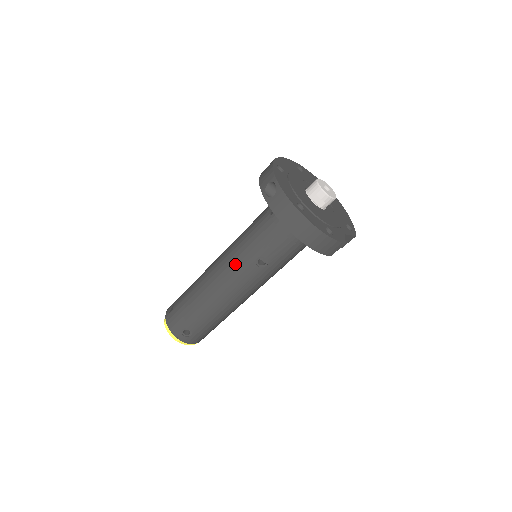
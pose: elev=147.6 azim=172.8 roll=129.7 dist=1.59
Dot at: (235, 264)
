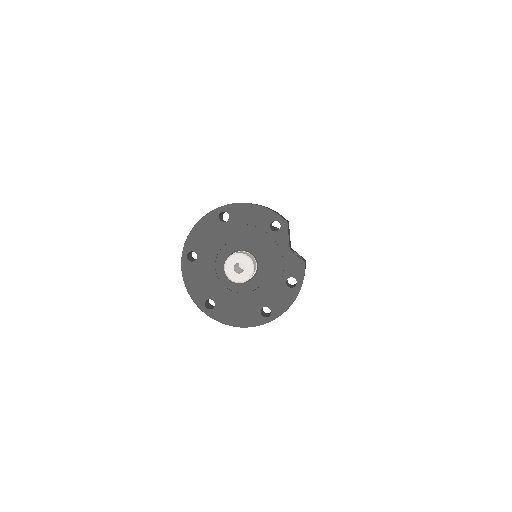
Dot at: occluded
